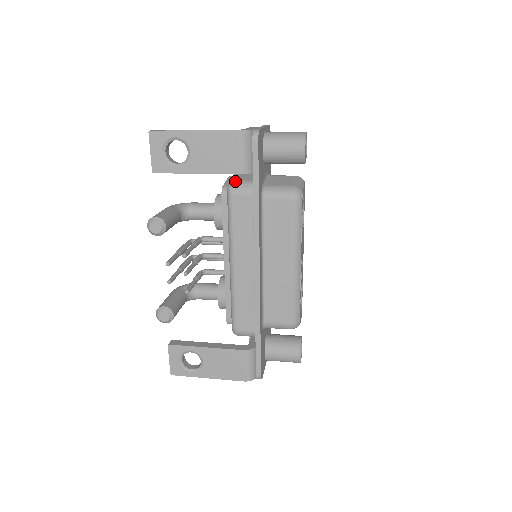
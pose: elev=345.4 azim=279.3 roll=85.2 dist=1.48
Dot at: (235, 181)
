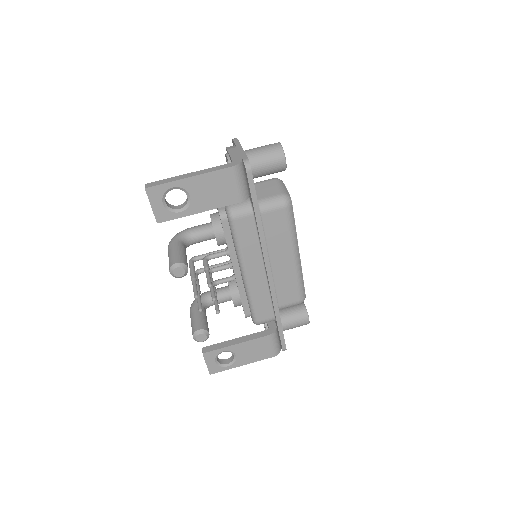
Dot at: (232, 206)
